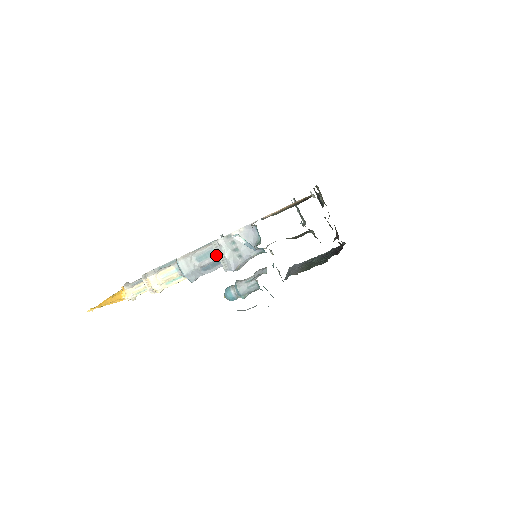
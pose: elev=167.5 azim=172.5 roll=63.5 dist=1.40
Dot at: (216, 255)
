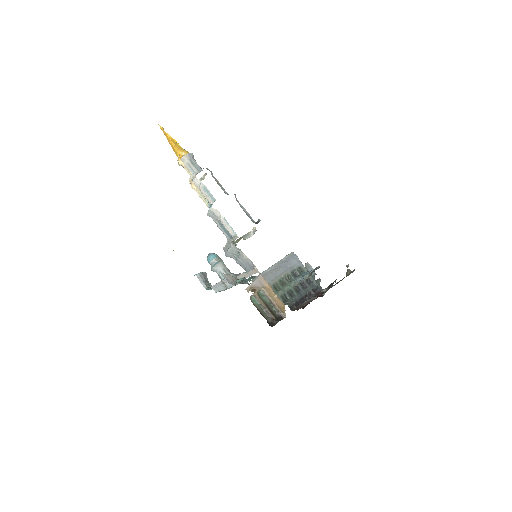
Dot at: occluded
